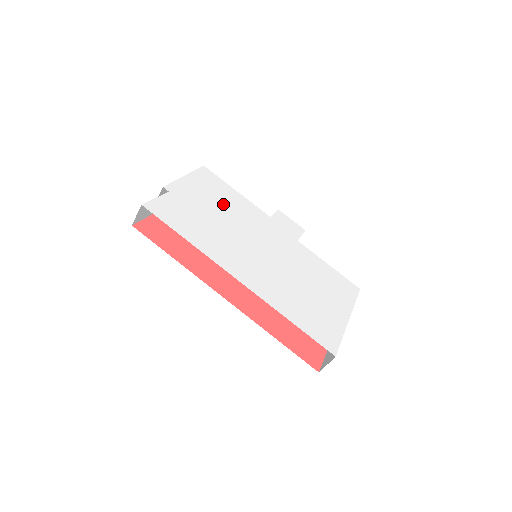
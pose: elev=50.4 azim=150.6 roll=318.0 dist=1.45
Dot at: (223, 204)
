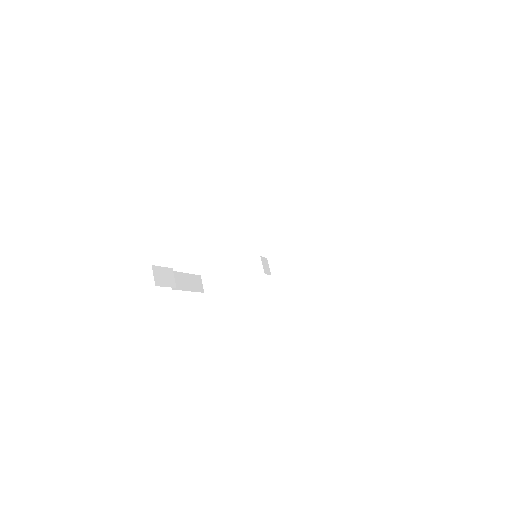
Dot at: occluded
